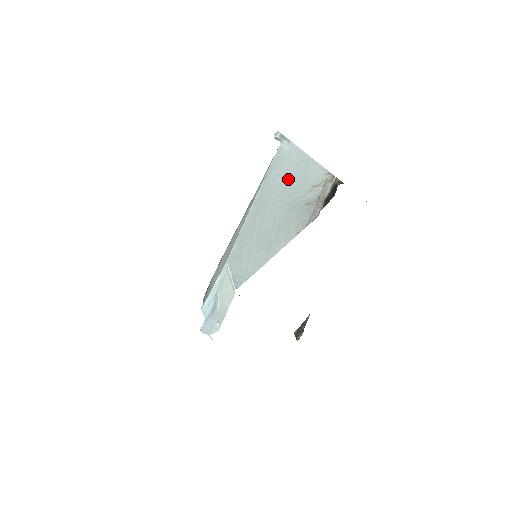
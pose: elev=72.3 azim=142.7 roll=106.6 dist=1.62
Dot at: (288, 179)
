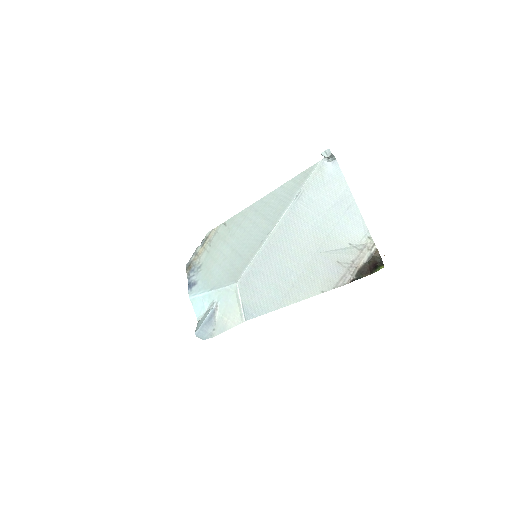
Dot at: (324, 216)
